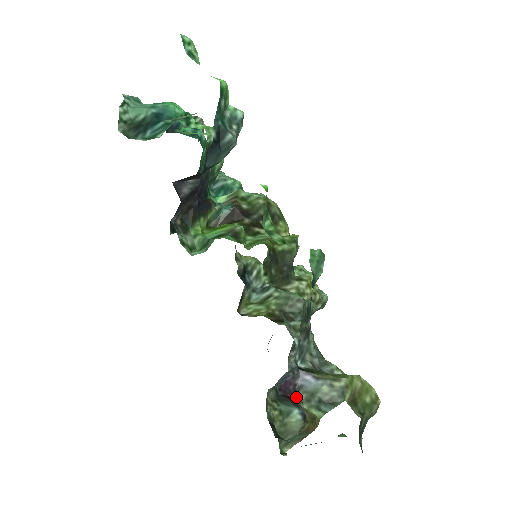
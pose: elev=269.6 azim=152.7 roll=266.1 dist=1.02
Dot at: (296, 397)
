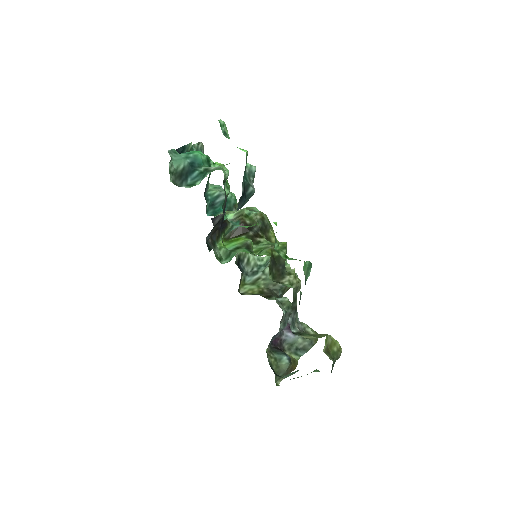
Dot at: (282, 348)
